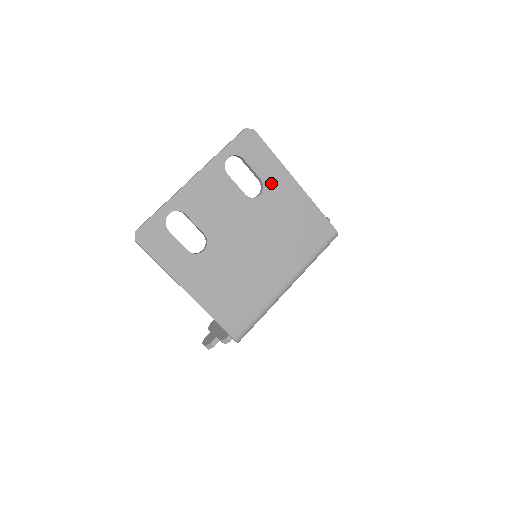
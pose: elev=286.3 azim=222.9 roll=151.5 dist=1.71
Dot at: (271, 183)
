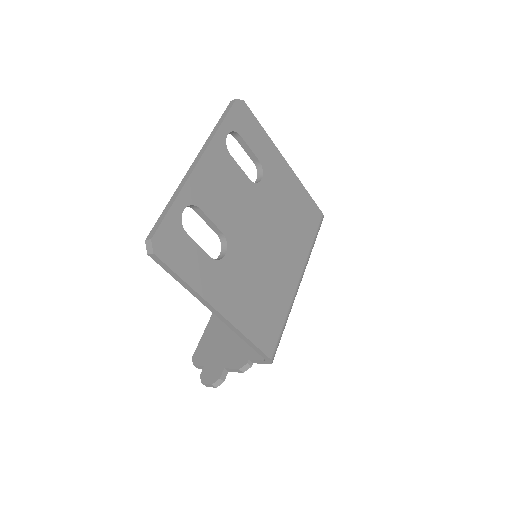
Dot at: (268, 165)
